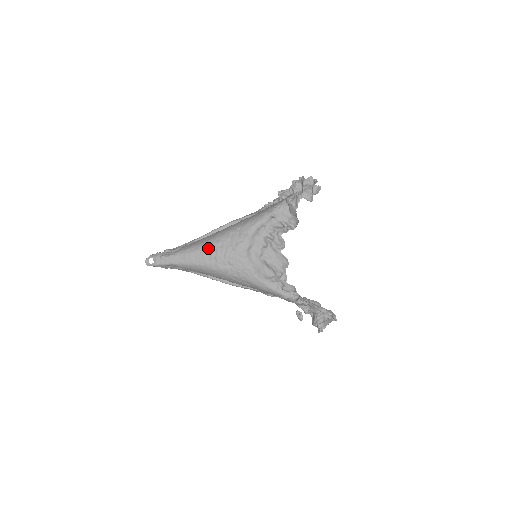
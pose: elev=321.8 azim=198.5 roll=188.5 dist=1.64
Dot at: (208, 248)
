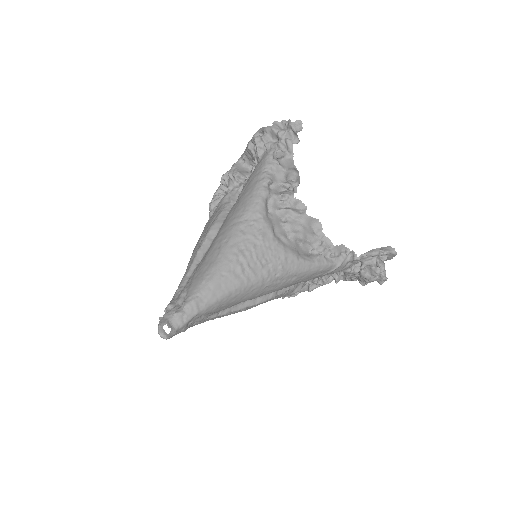
Dot at: (228, 262)
